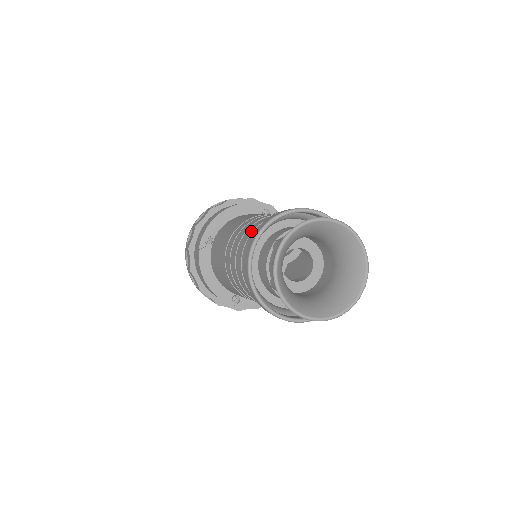
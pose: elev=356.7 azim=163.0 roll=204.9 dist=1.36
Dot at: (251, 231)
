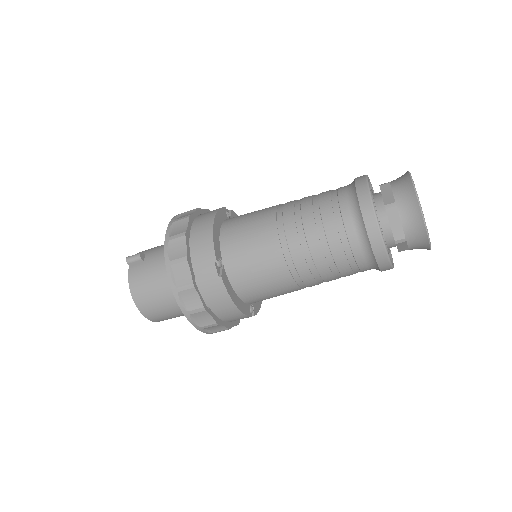
Dot at: (331, 215)
